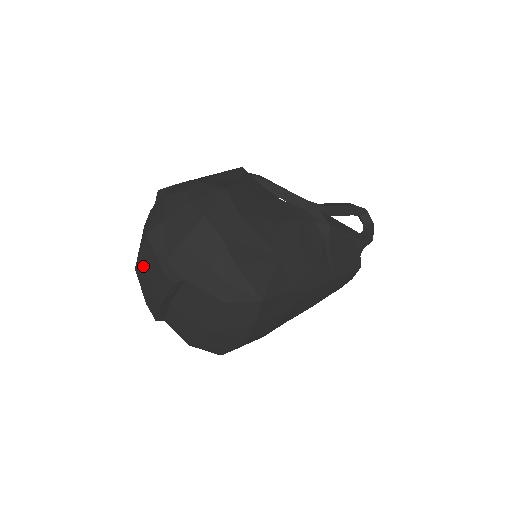
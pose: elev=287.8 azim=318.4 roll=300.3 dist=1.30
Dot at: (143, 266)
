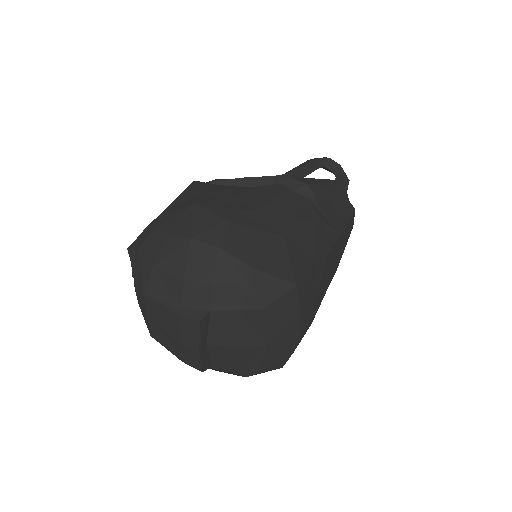
Dot at: (158, 326)
